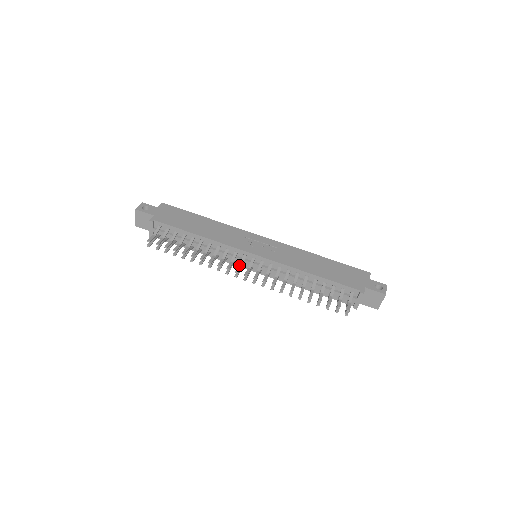
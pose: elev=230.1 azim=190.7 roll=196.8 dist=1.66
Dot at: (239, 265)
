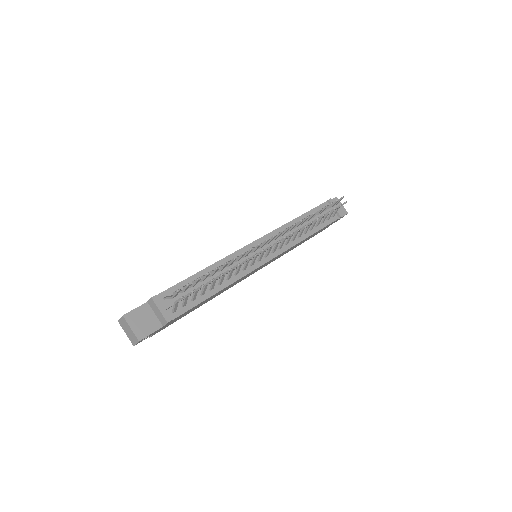
Dot at: (260, 246)
